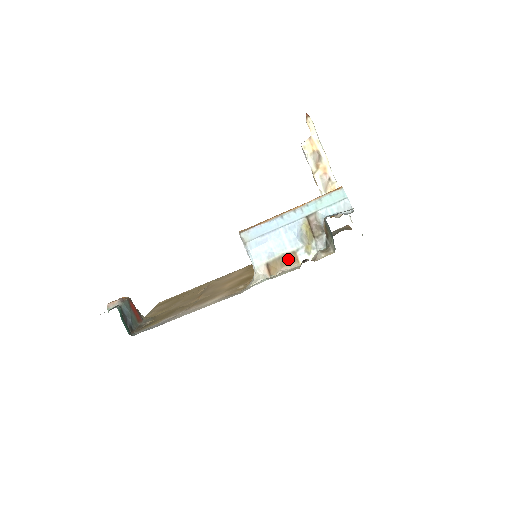
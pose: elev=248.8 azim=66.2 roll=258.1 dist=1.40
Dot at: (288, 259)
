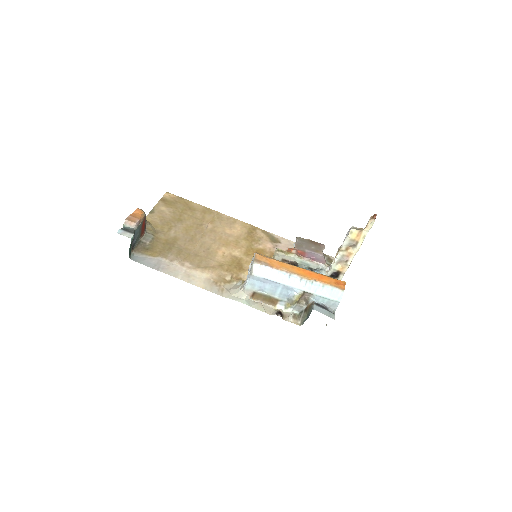
Dot at: (270, 300)
